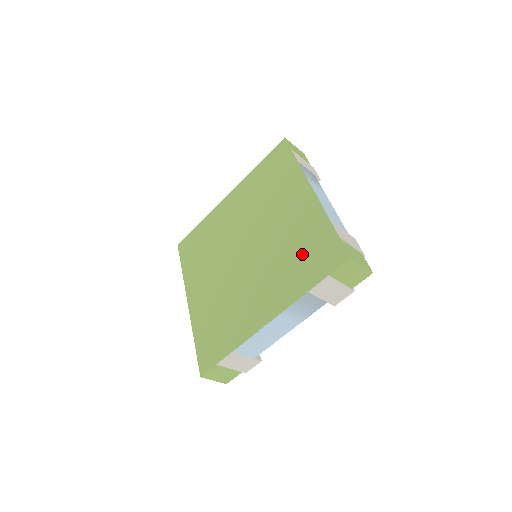
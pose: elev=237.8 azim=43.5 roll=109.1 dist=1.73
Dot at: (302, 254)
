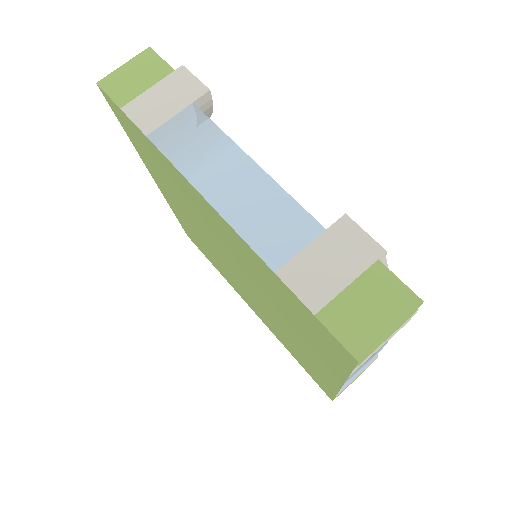
Dot at: (292, 315)
